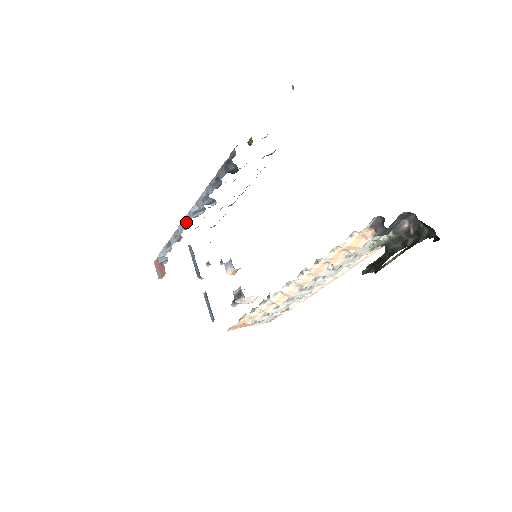
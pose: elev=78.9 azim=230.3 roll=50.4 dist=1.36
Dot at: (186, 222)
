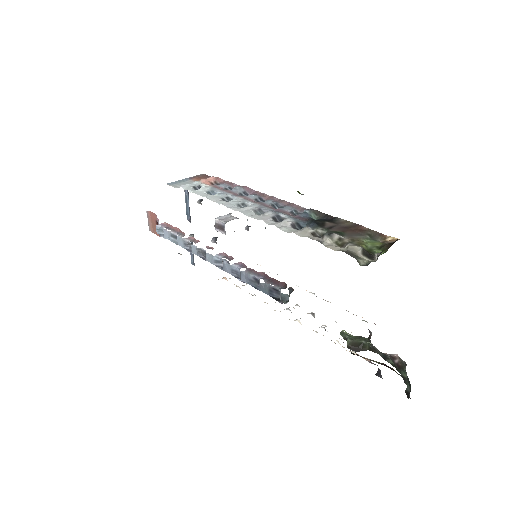
Dot at: (203, 254)
